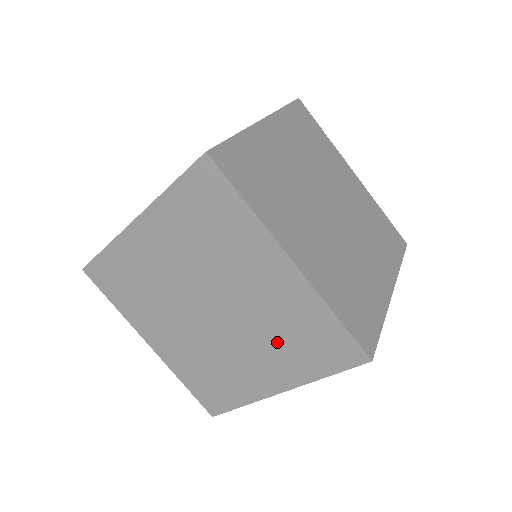
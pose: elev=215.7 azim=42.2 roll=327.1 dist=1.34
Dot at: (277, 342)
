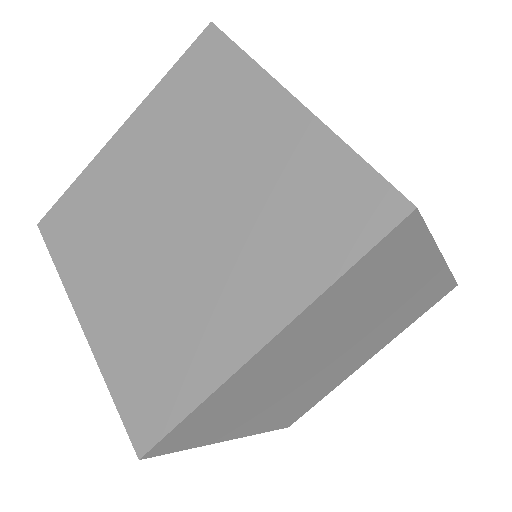
Dot at: (267, 234)
